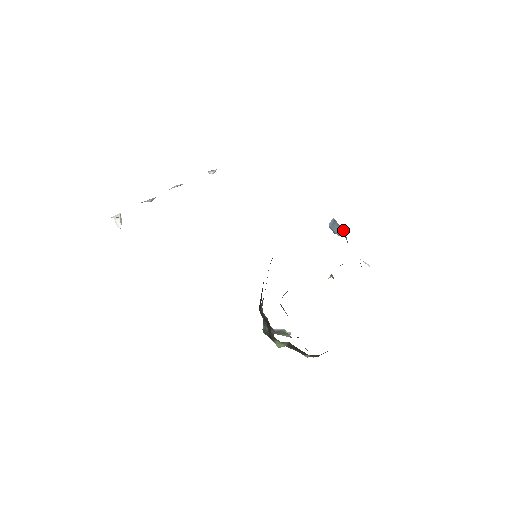
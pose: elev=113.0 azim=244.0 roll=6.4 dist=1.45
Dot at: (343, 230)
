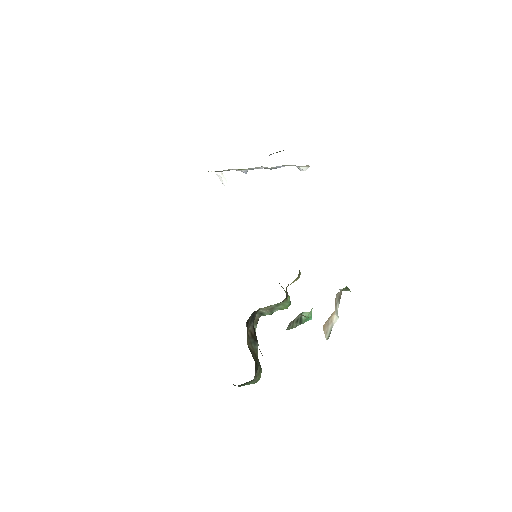
Dot at: occluded
